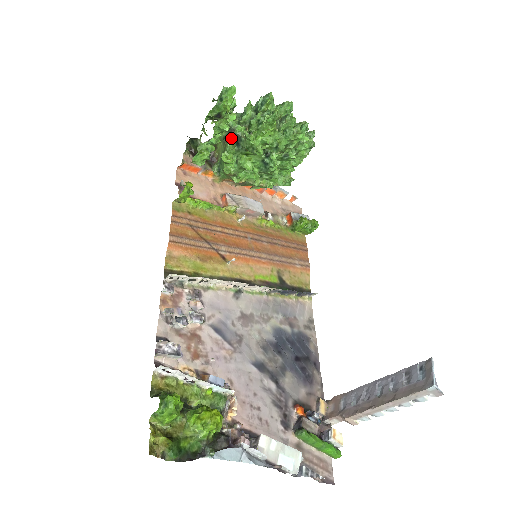
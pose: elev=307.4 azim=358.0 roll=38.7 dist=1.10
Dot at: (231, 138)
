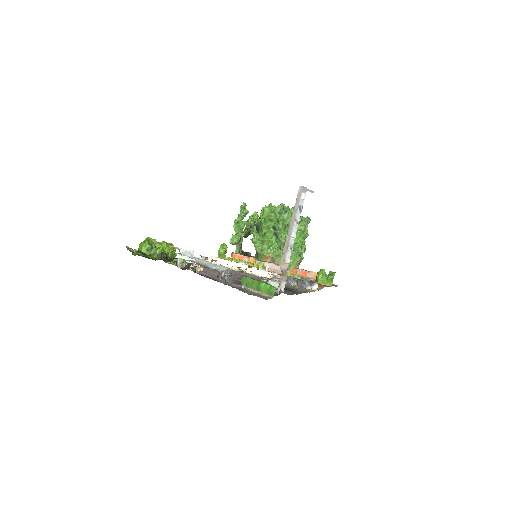
Dot at: (256, 231)
